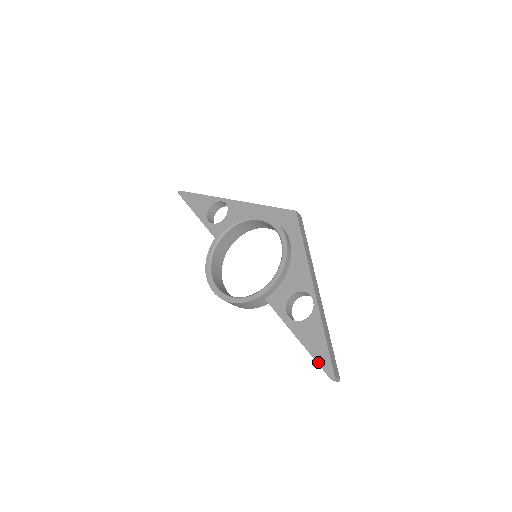
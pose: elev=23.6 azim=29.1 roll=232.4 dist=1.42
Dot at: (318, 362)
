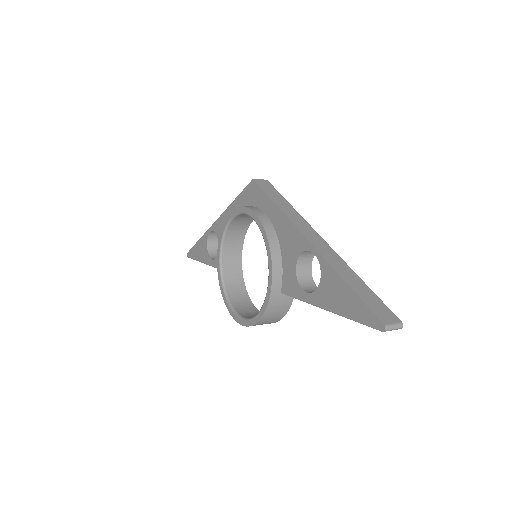
Dot at: (358, 321)
